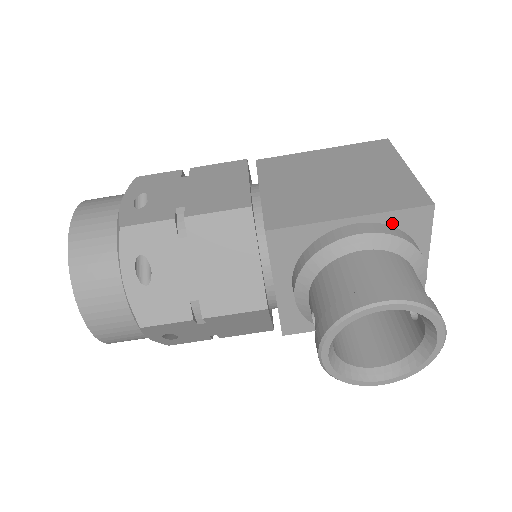
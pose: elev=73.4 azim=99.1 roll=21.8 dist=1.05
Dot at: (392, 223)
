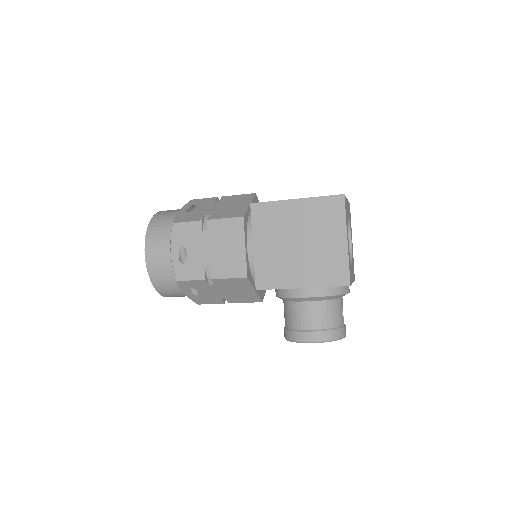
Dot at: occluded
